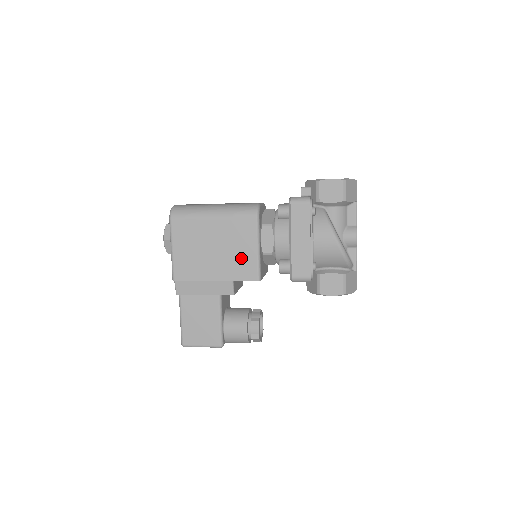
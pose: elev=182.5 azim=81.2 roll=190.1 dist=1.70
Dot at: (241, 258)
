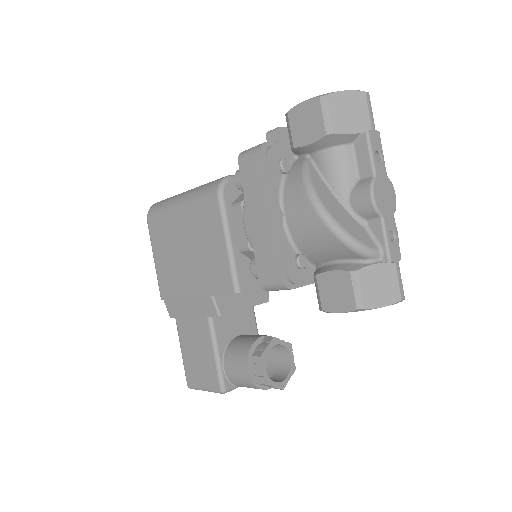
Dot at: (212, 260)
